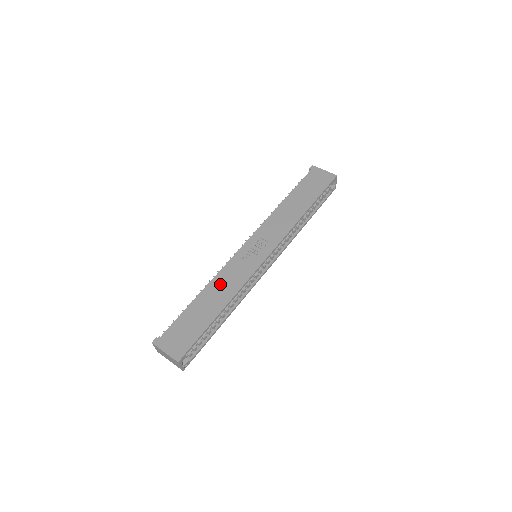
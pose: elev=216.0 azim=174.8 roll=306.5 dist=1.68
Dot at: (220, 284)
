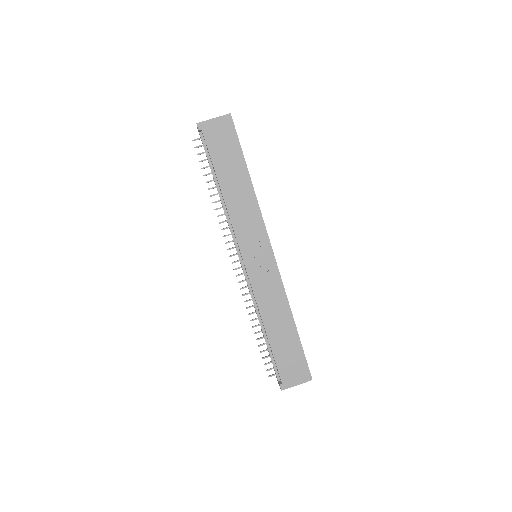
Dot at: (269, 309)
